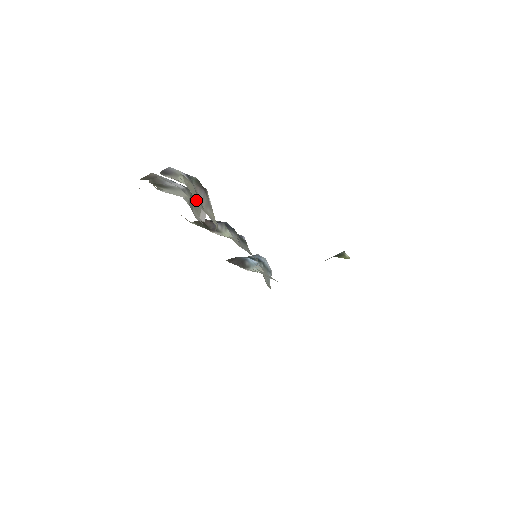
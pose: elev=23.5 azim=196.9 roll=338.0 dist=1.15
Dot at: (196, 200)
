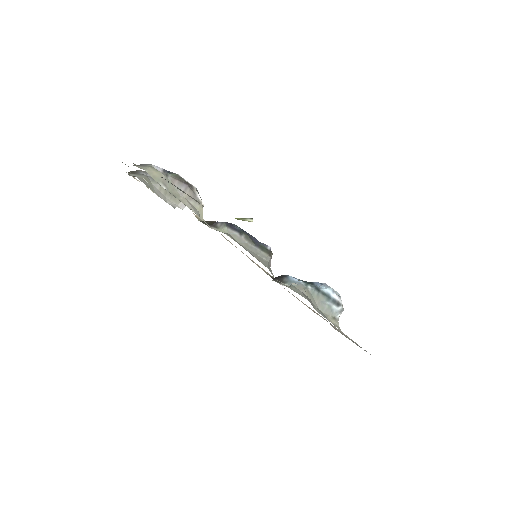
Dot at: (168, 188)
